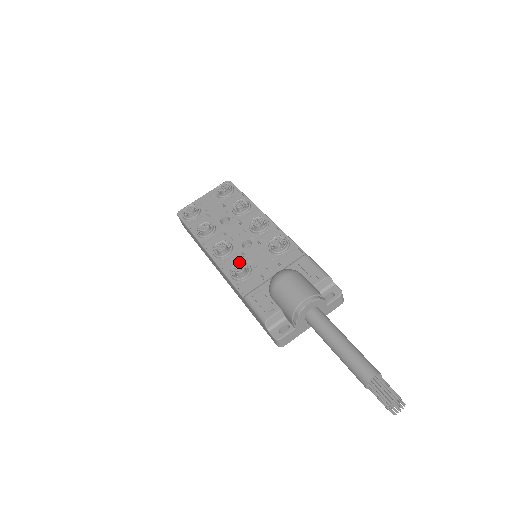
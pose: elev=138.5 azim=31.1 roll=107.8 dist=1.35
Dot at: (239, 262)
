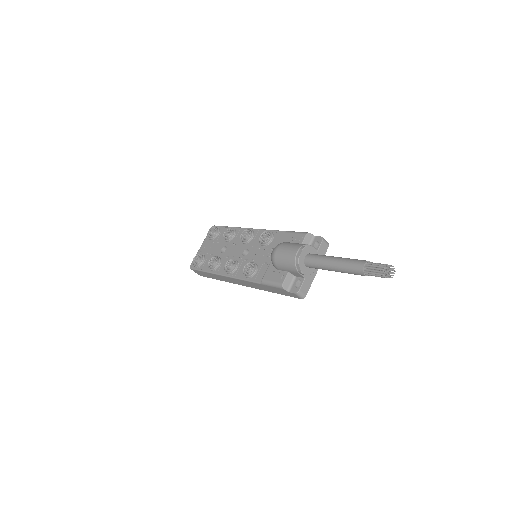
Dot at: (246, 265)
